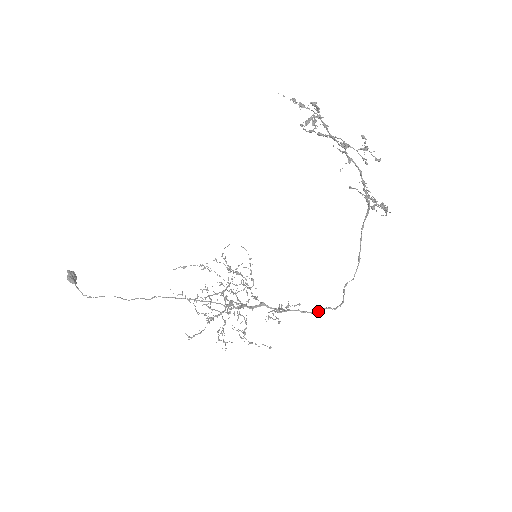
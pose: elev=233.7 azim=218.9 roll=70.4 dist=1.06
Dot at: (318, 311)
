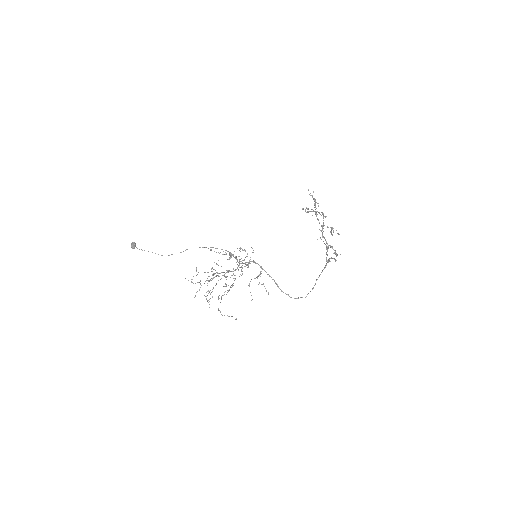
Dot at: occluded
